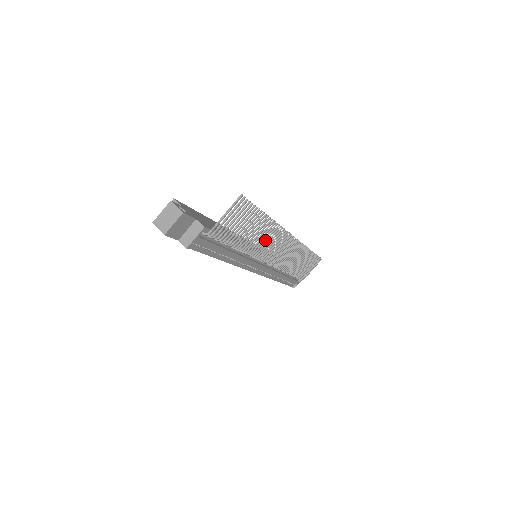
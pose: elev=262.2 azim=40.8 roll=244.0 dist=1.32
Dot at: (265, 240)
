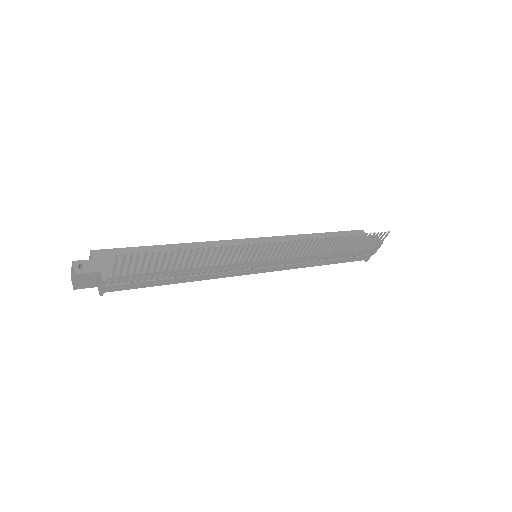
Dot at: (221, 259)
